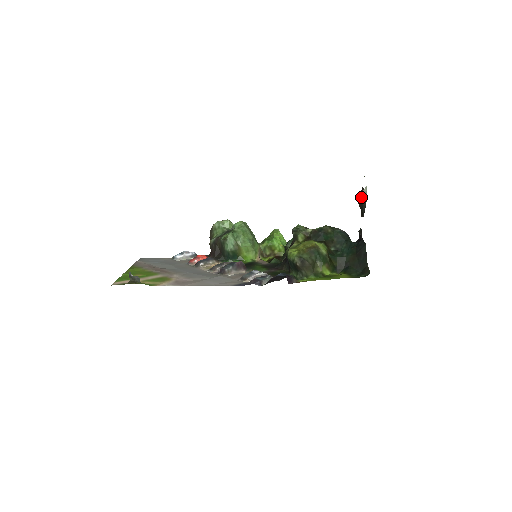
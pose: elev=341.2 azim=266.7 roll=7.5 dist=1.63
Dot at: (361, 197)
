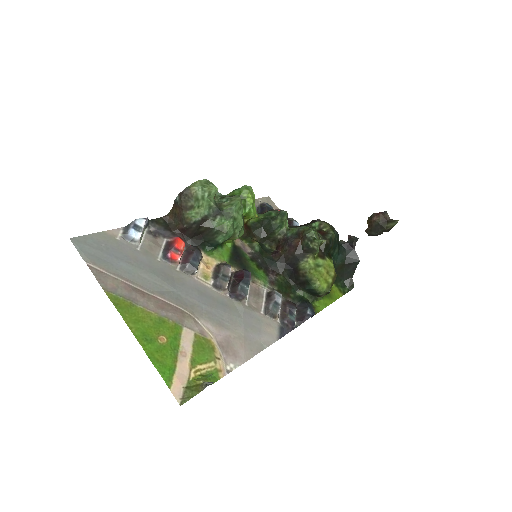
Dot at: (384, 224)
